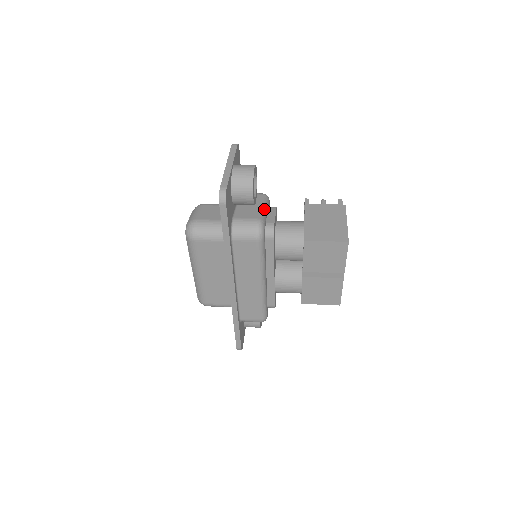
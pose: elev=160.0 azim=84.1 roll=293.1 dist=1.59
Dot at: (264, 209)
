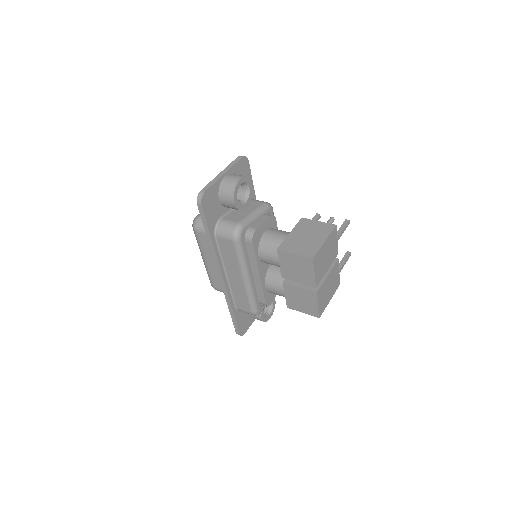
Dot at: (253, 215)
